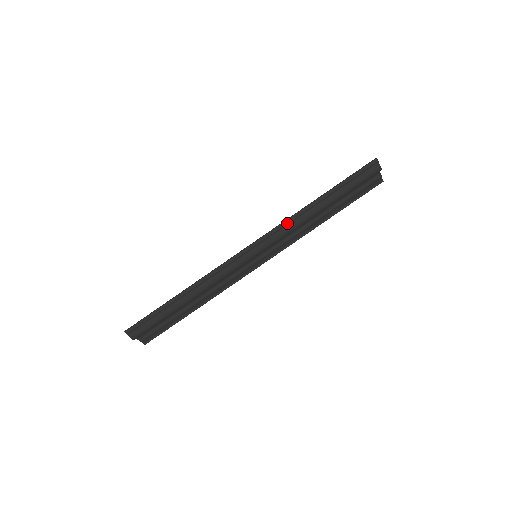
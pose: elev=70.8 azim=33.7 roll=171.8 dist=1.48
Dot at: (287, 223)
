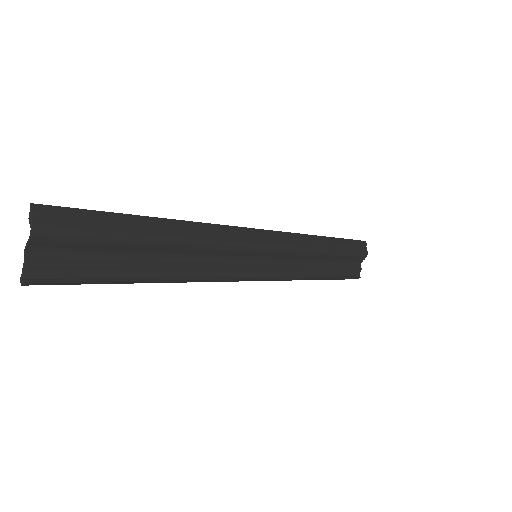
Dot at: (299, 237)
